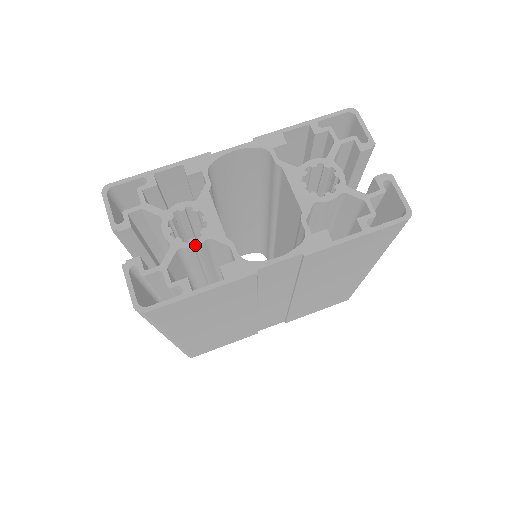
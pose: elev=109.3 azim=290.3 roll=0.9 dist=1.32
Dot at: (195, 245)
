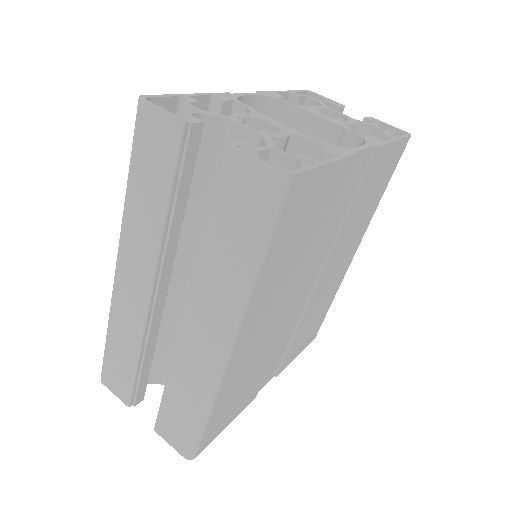
Dot at: (284, 136)
